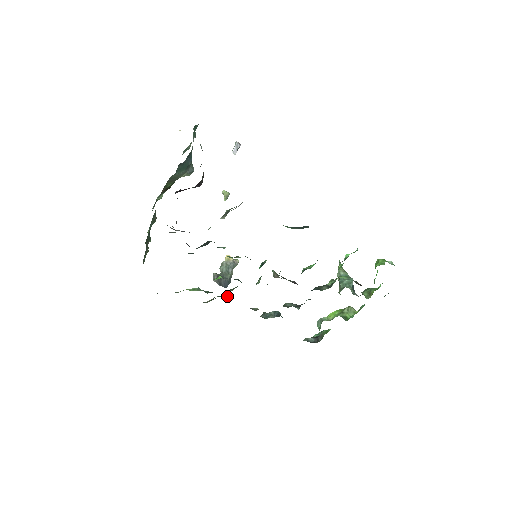
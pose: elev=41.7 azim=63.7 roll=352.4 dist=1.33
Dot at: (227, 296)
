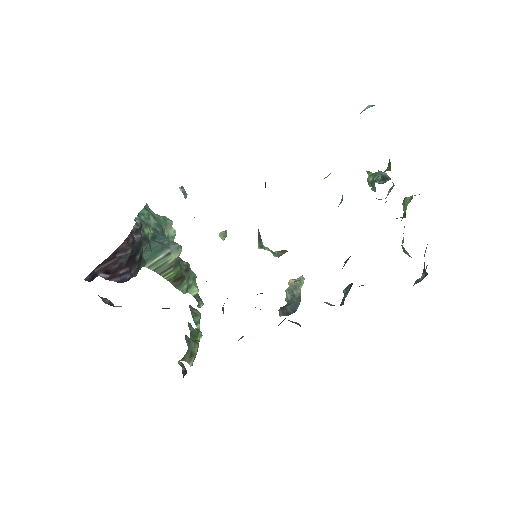
Dot at: (284, 319)
